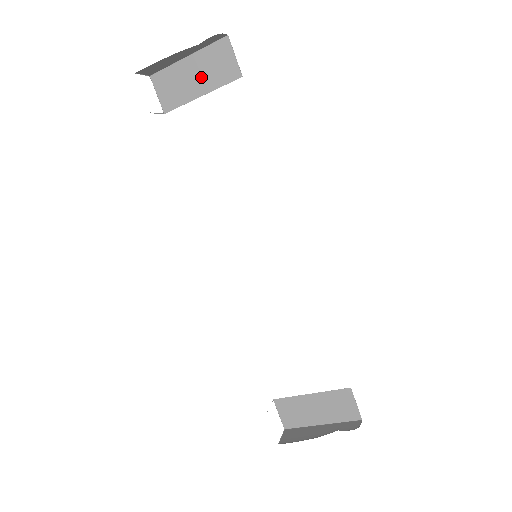
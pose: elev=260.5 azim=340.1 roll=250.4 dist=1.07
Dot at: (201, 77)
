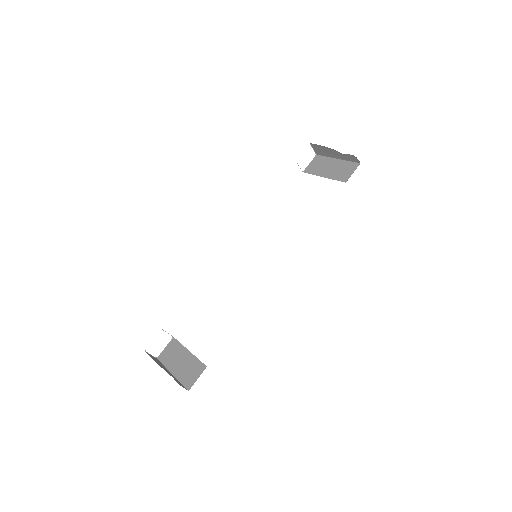
Dot at: (332, 170)
